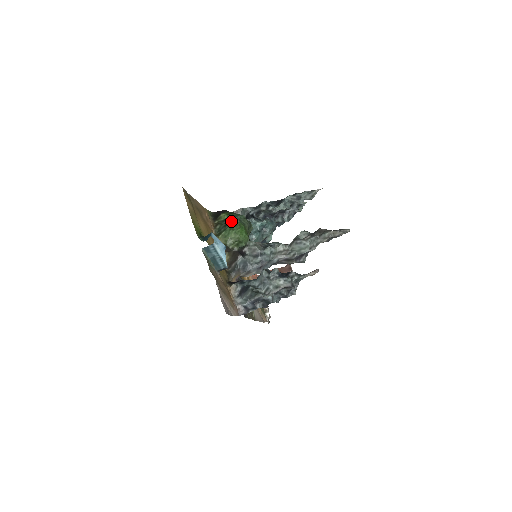
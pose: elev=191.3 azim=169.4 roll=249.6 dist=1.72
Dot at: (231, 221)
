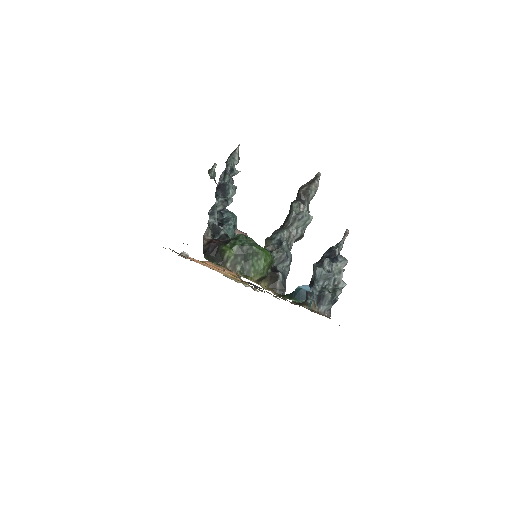
Dot at: (246, 252)
